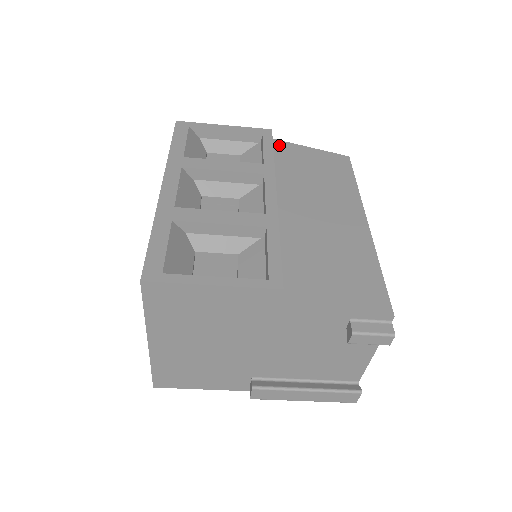
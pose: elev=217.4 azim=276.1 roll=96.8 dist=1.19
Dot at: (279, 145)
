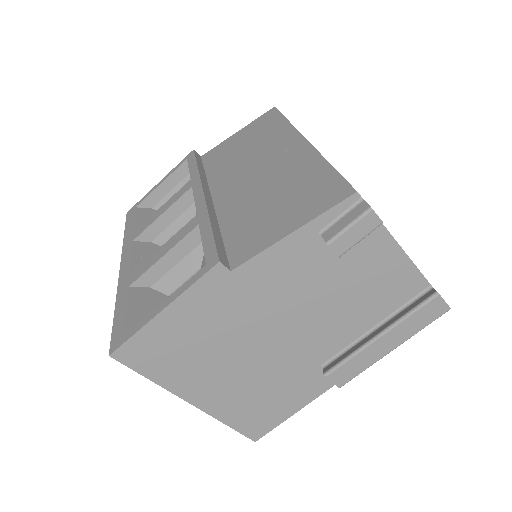
Dot at: (209, 155)
